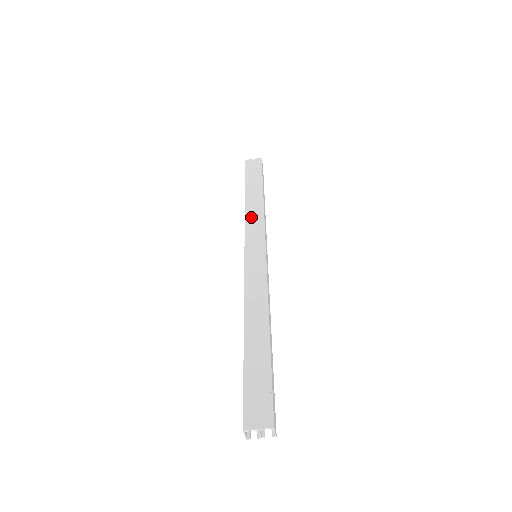
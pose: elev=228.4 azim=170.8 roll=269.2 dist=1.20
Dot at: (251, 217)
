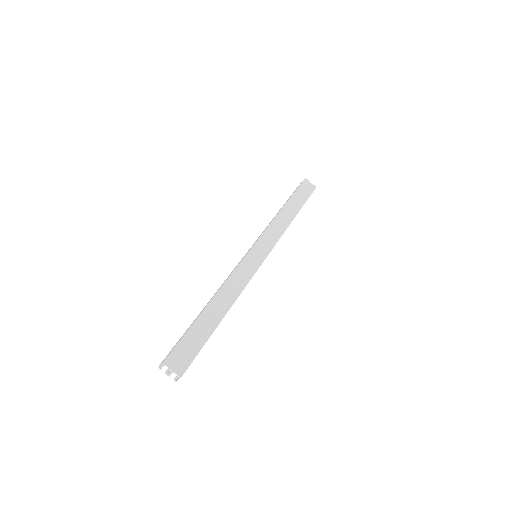
Dot at: (275, 226)
